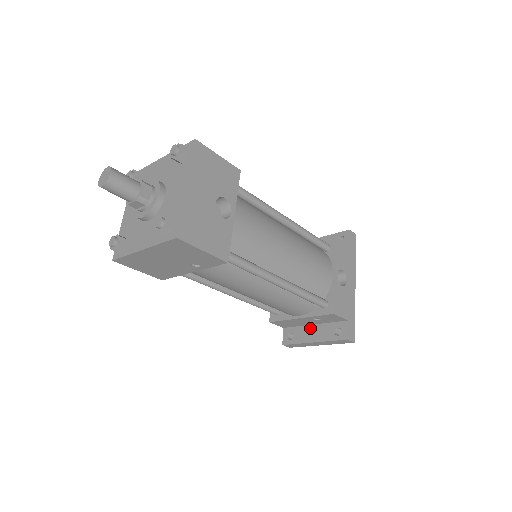
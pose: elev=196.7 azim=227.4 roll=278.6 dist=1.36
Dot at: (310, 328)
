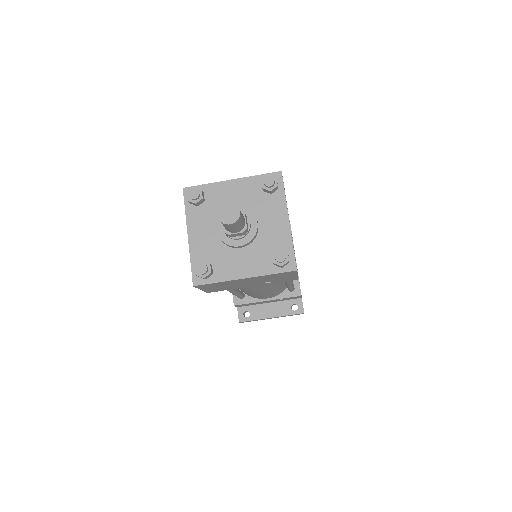
Dot at: (266, 306)
